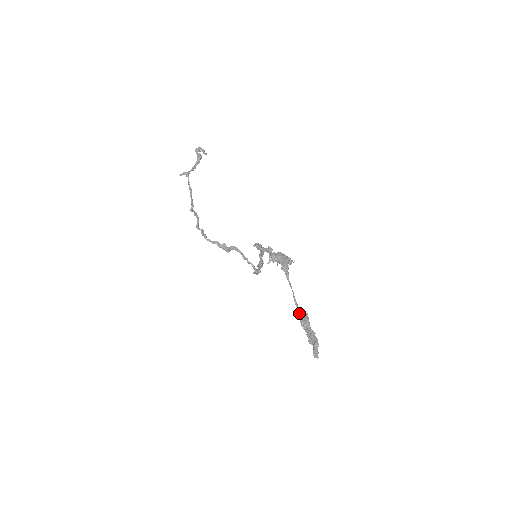
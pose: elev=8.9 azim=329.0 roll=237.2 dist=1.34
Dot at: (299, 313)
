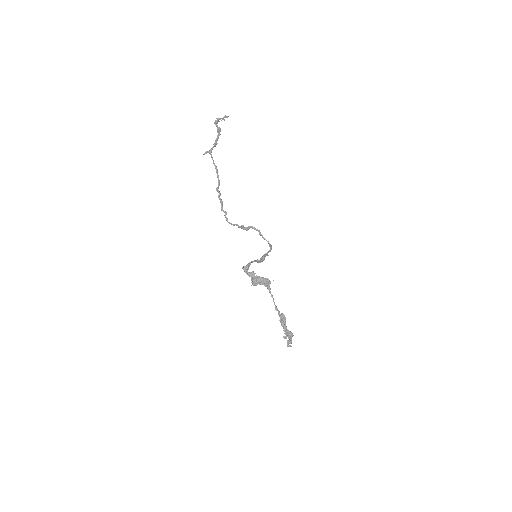
Dot at: (279, 315)
